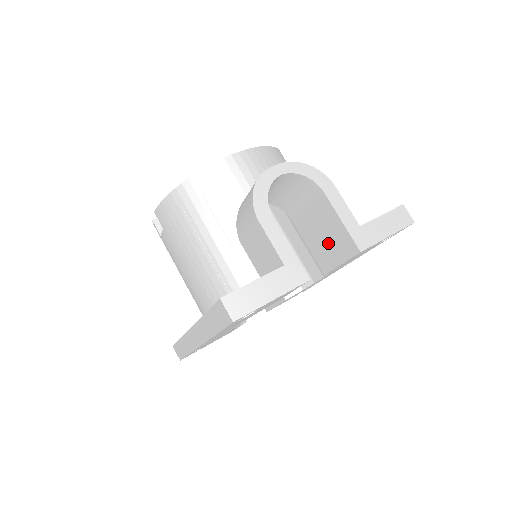
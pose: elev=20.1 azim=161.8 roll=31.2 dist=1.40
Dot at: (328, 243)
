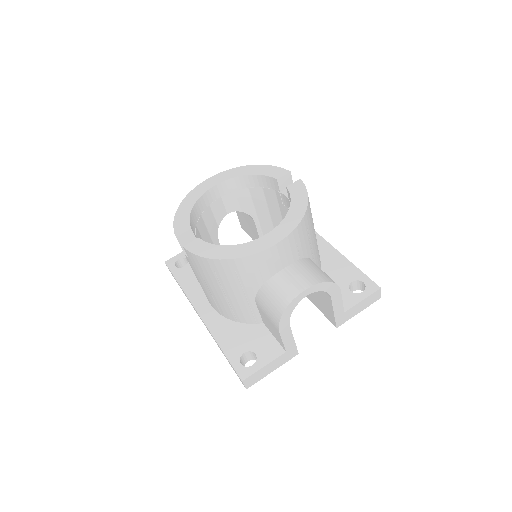
Dot at: (317, 300)
